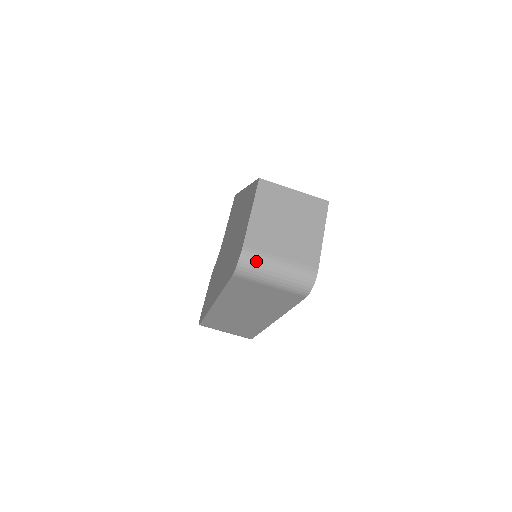
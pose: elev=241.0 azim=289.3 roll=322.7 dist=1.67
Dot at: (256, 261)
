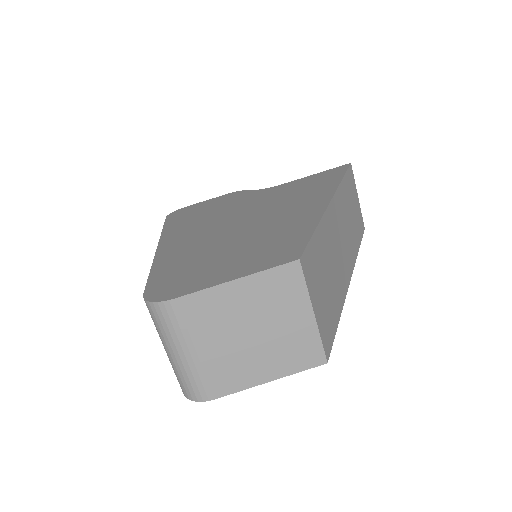
Dot at: (169, 324)
